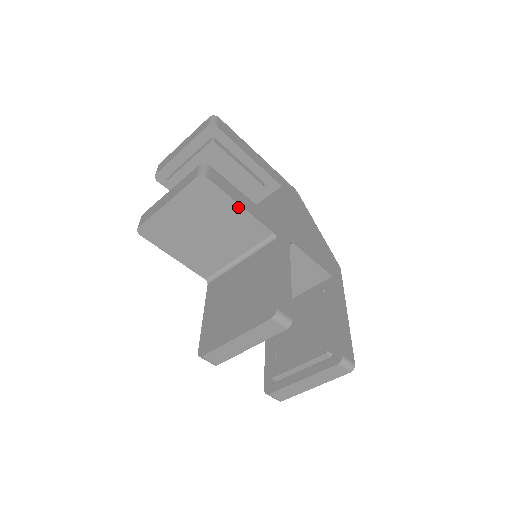
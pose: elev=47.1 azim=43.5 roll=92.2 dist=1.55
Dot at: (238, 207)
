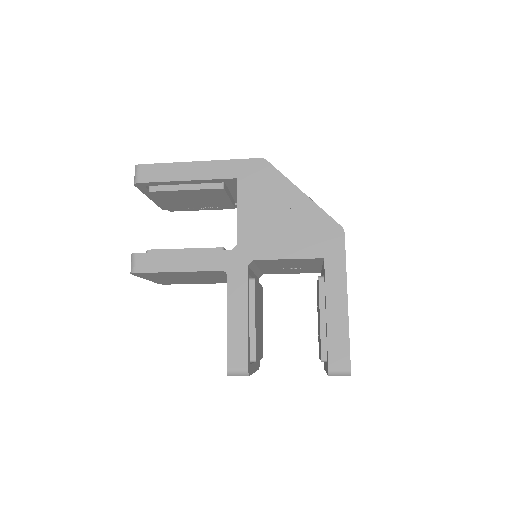
Dot at: (177, 272)
